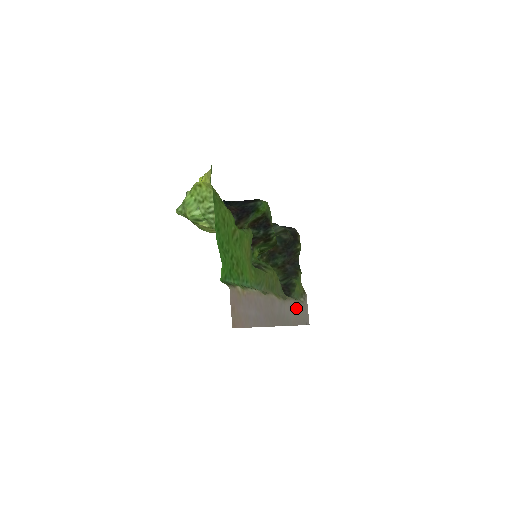
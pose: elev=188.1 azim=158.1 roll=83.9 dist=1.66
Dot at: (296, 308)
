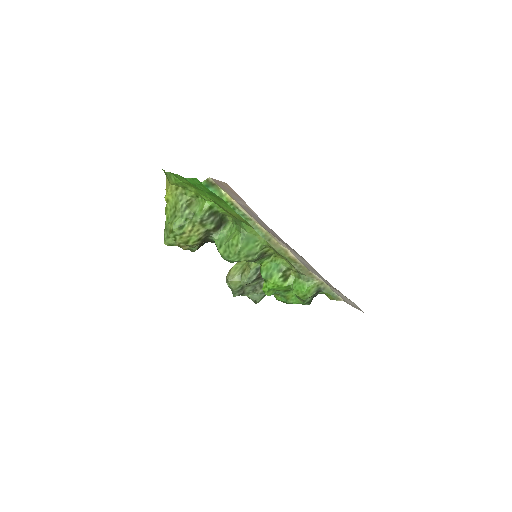
Dot at: occluded
